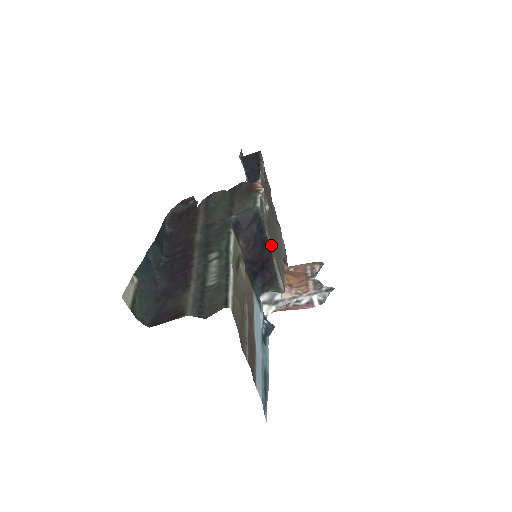
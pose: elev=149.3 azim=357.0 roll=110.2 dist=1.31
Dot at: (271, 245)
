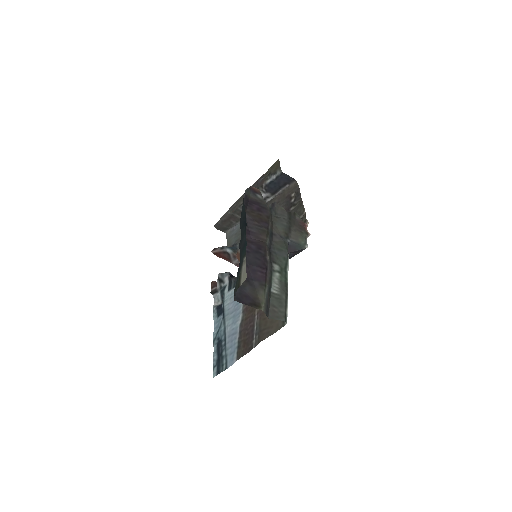
Dot at: occluded
